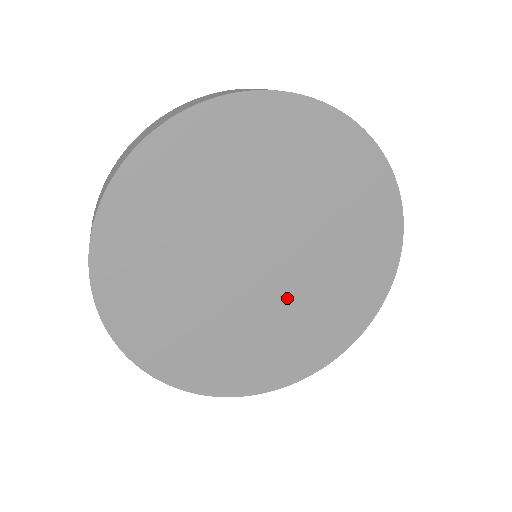
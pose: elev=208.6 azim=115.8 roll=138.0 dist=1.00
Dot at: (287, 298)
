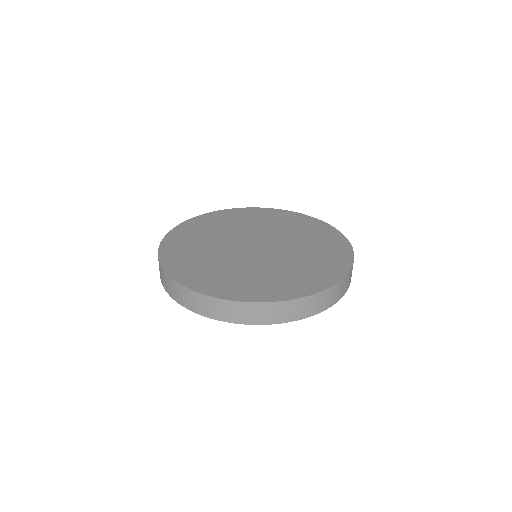
Dot at: occluded
